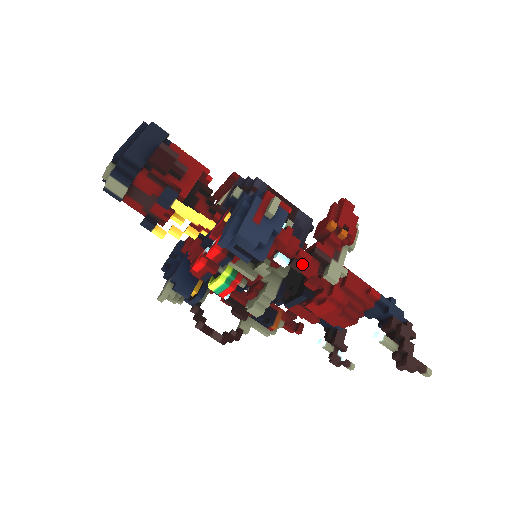
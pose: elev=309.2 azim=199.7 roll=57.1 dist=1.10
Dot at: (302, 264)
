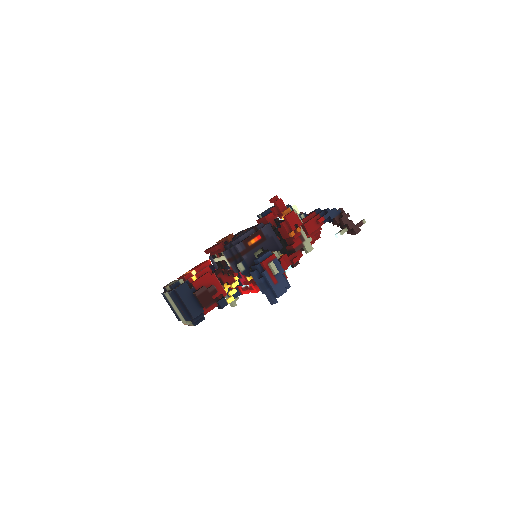
Dot at: (297, 262)
